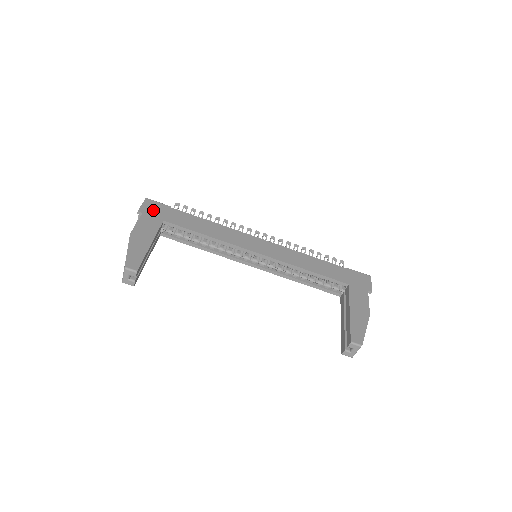
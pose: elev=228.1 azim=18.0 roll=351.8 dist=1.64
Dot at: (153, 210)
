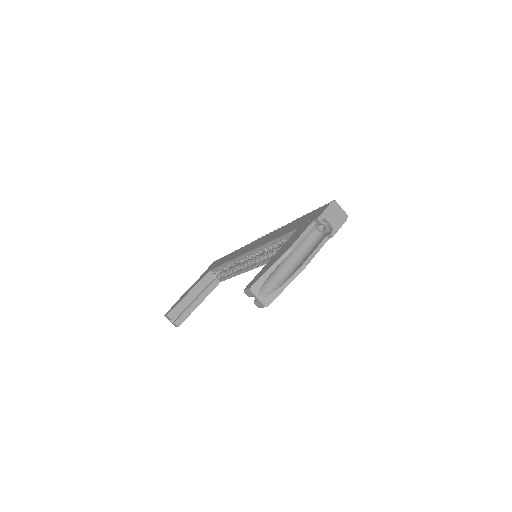
Dot at: occluded
